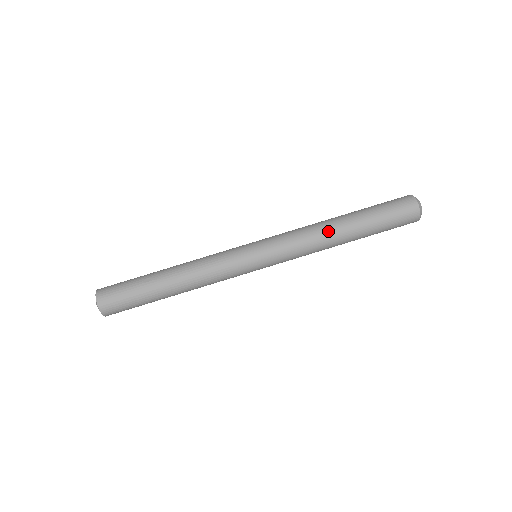
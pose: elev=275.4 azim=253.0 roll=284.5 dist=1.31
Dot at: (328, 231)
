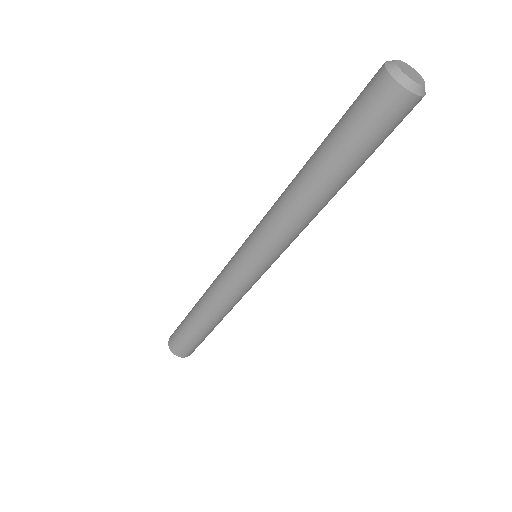
Dot at: (311, 209)
